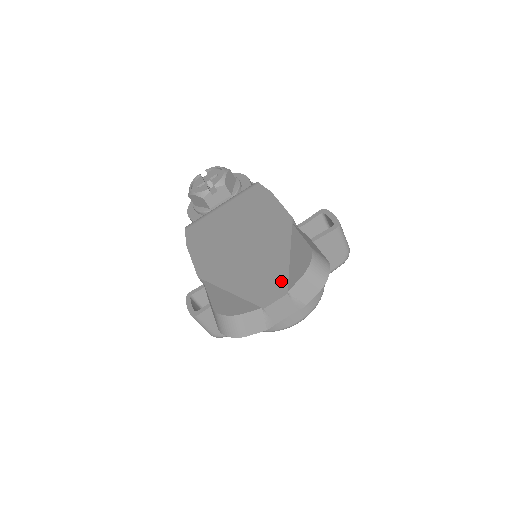
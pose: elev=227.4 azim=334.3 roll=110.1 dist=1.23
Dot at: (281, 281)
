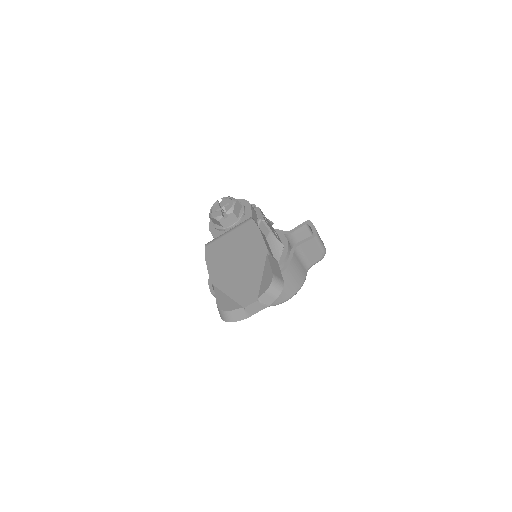
Dot at: (255, 292)
